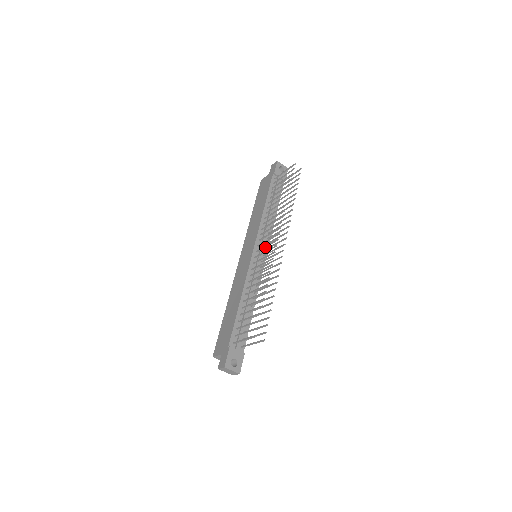
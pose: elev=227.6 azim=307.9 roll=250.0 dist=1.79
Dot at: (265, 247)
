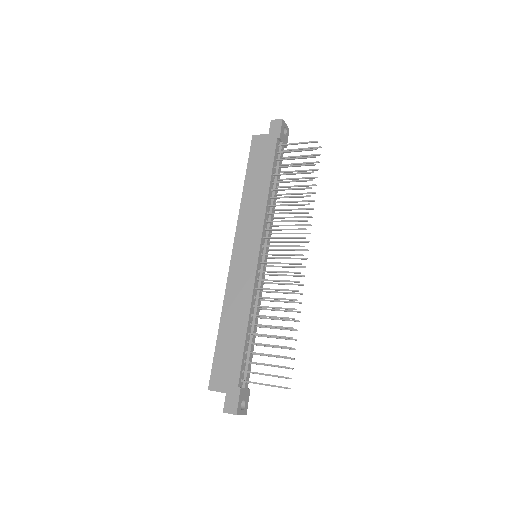
Dot at: (278, 255)
